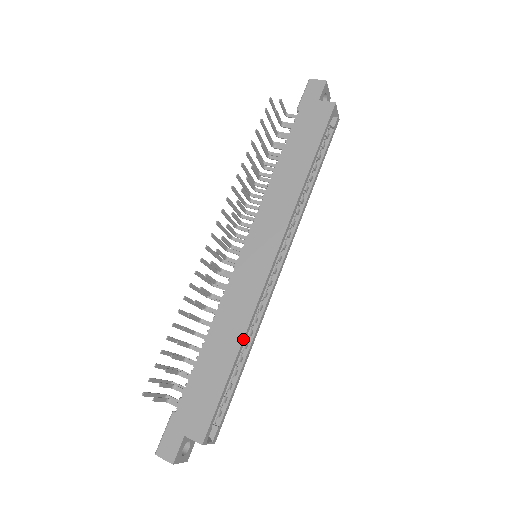
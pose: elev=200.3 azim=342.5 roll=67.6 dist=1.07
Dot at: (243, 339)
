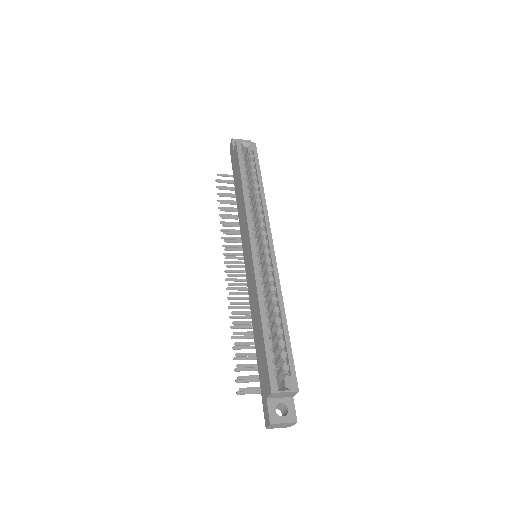
Dot at: (259, 305)
